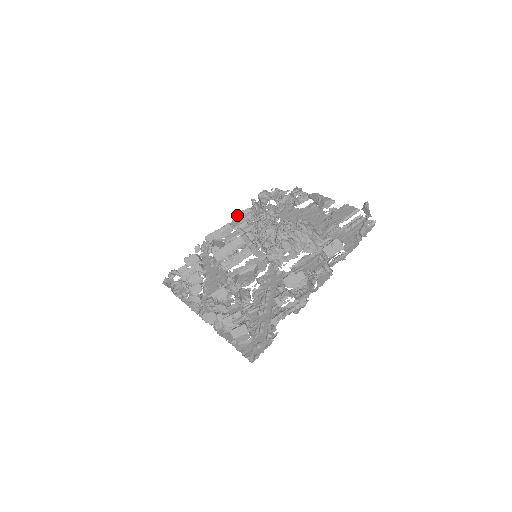
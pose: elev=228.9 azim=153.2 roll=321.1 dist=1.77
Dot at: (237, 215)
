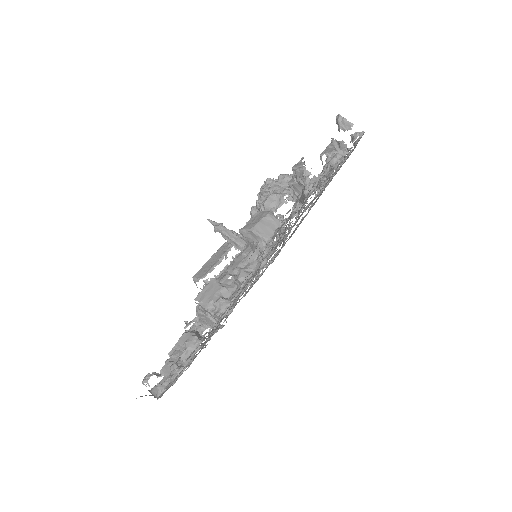
Dot at: occluded
